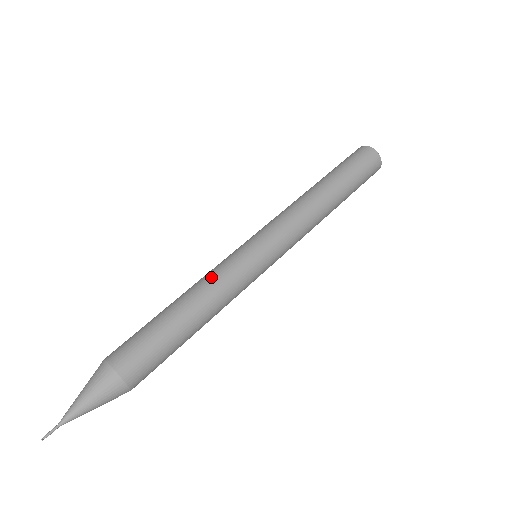
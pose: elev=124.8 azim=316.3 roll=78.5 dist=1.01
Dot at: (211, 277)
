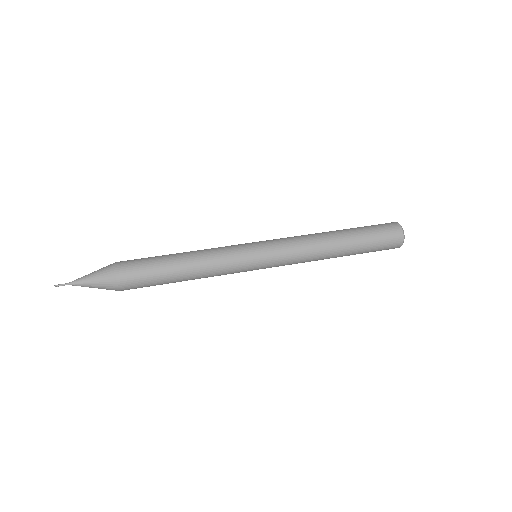
Dot at: (212, 249)
